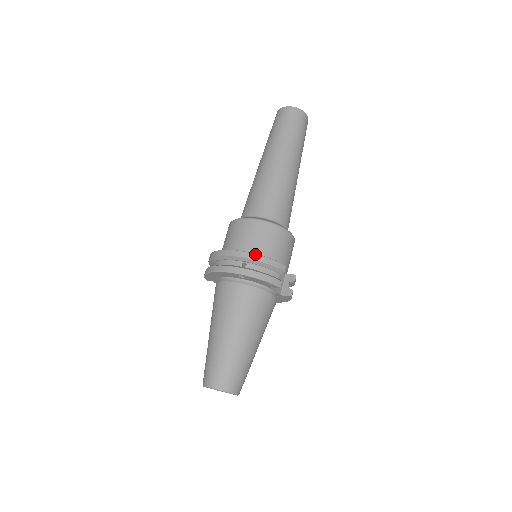
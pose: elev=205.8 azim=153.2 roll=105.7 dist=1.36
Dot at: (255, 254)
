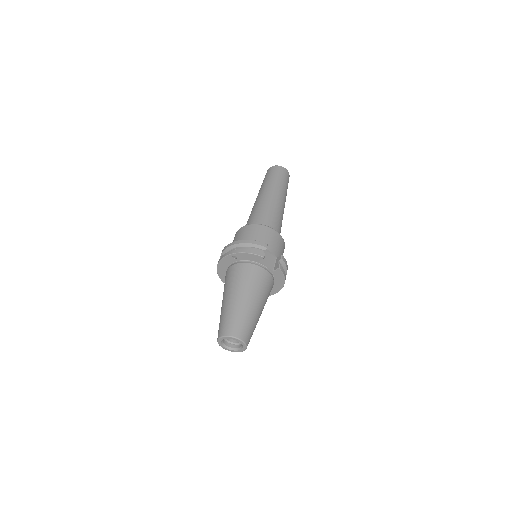
Dot at: (242, 240)
